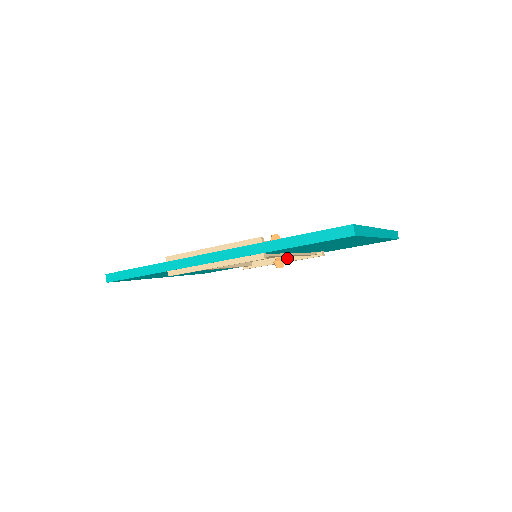
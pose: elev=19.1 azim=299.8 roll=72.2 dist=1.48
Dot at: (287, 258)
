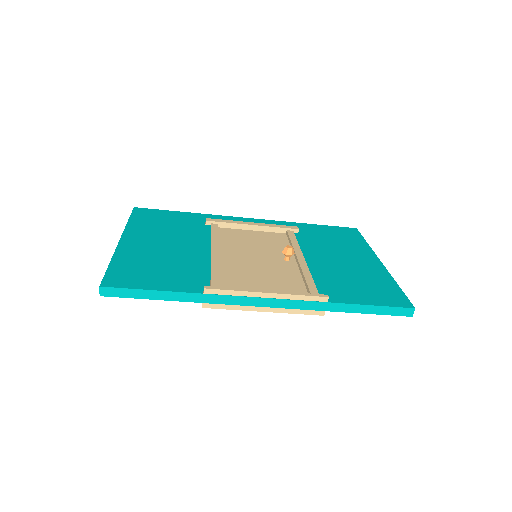
Dot at: occluded
